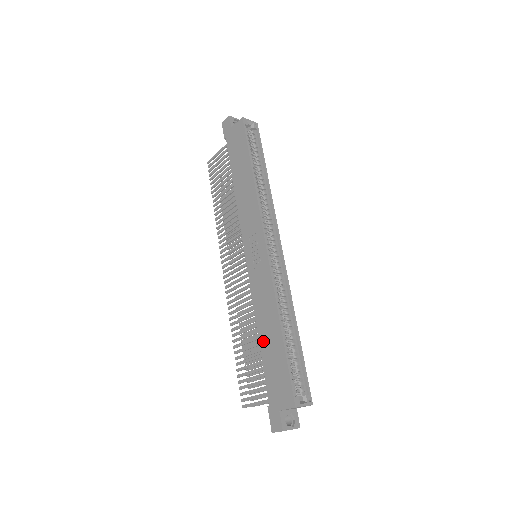
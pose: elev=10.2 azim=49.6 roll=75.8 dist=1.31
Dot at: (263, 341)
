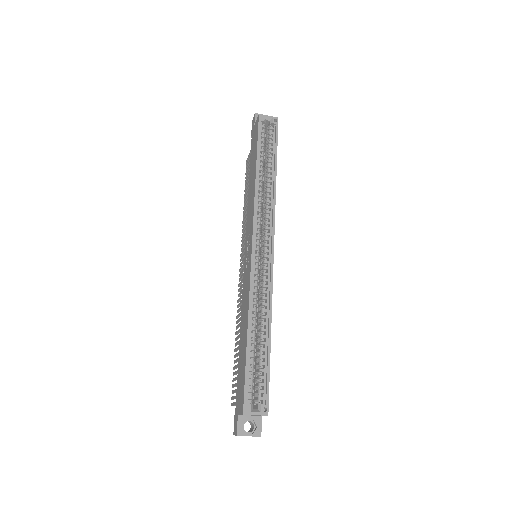
Dot at: (240, 343)
